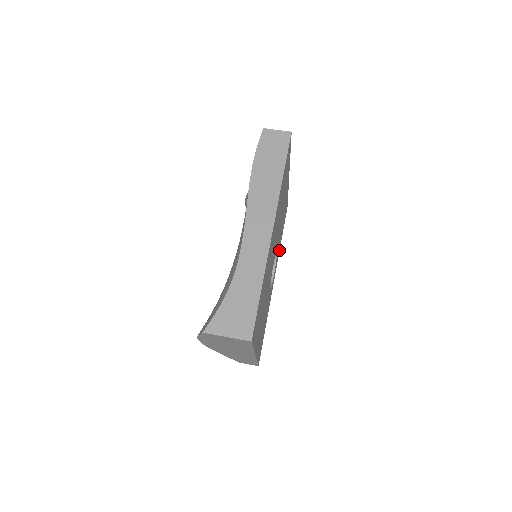
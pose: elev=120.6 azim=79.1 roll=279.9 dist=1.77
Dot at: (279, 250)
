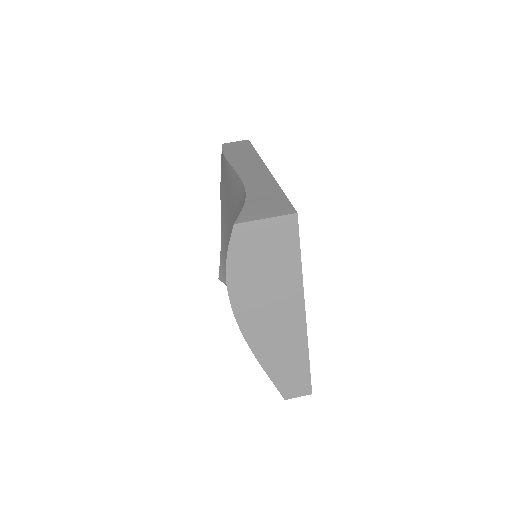
Dot at: occluded
